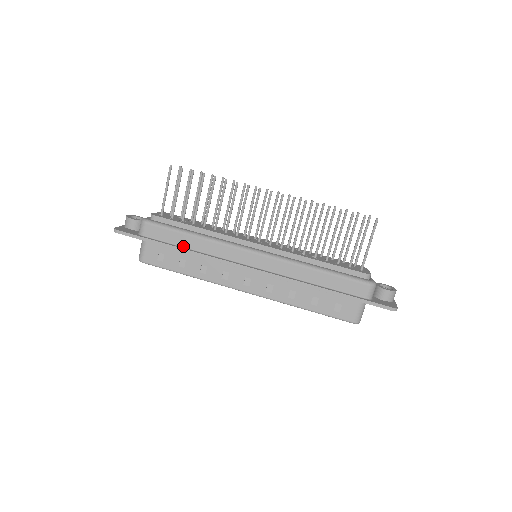
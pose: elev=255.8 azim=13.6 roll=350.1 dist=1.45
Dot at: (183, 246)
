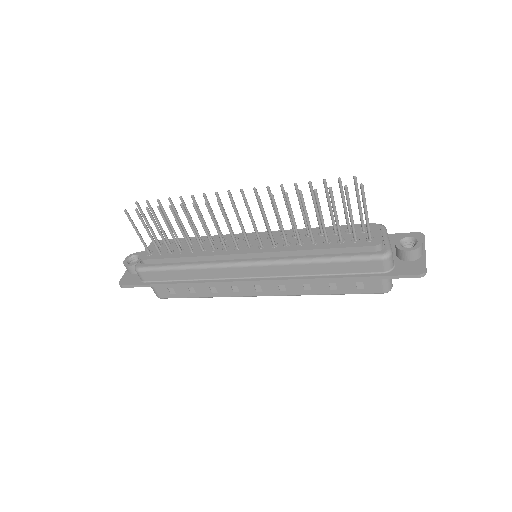
Dot at: (182, 279)
